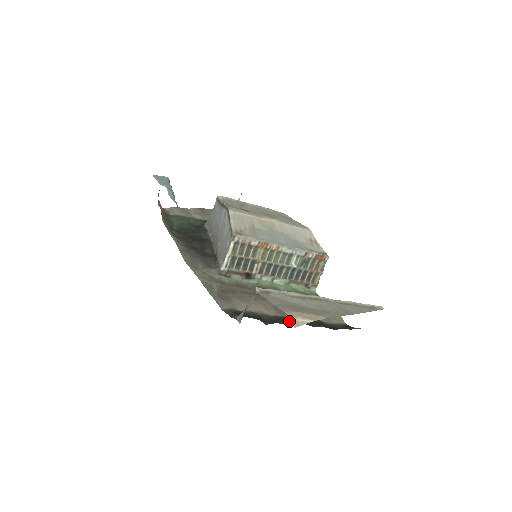
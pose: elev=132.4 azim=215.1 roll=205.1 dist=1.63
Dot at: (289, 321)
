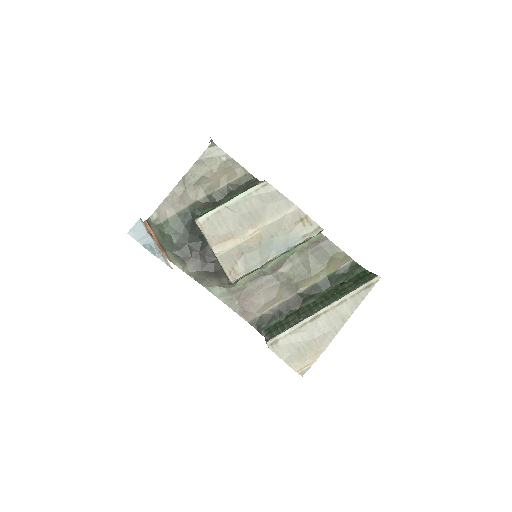
Dot at: (302, 301)
